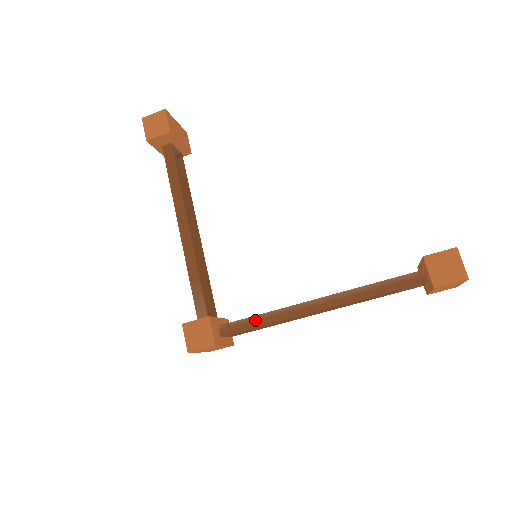
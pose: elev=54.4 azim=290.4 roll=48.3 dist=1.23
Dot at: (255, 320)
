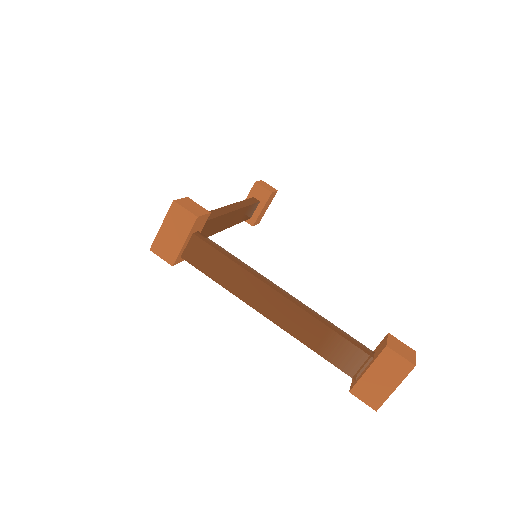
Dot at: (228, 253)
